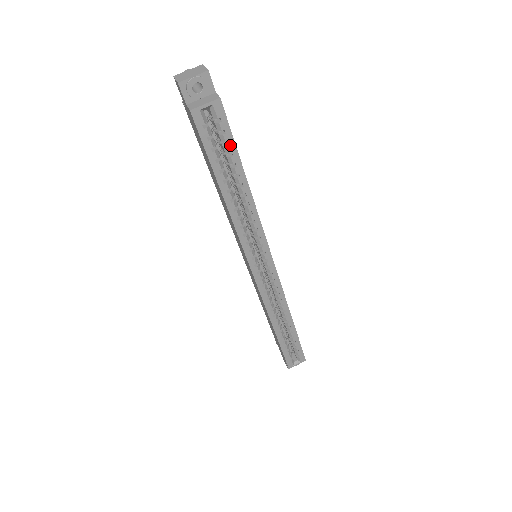
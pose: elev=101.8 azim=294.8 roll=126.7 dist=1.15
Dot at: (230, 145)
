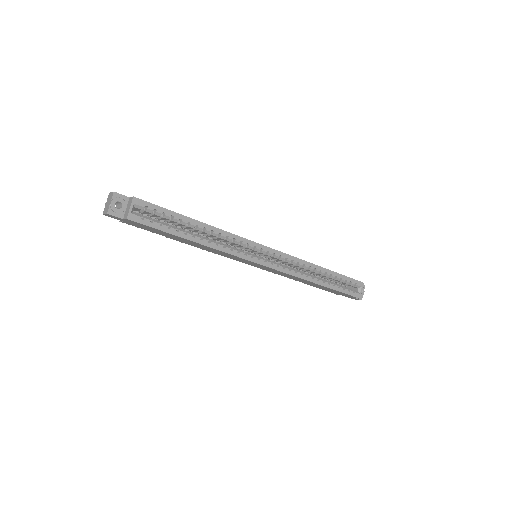
Dot at: (166, 213)
